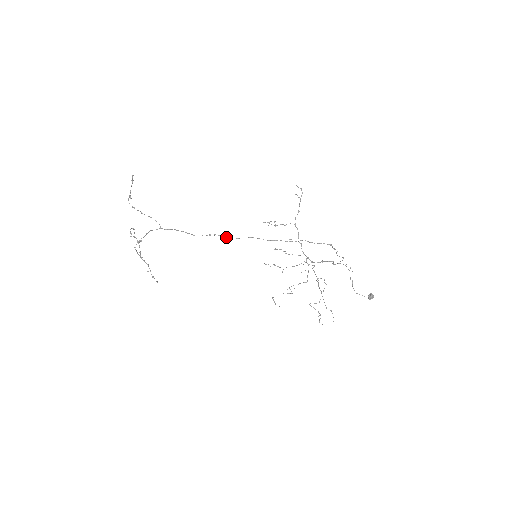
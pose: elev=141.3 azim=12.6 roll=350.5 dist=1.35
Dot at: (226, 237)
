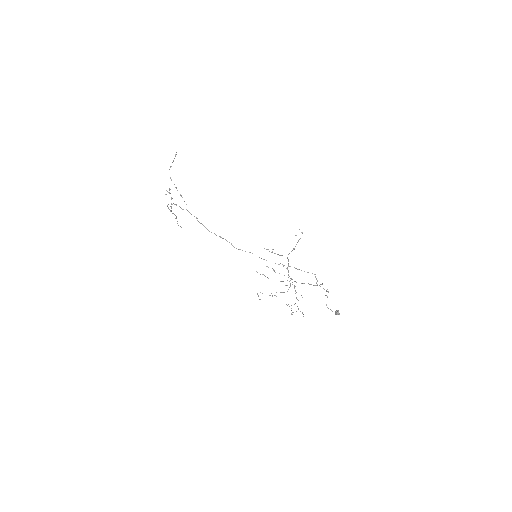
Dot at: (232, 245)
